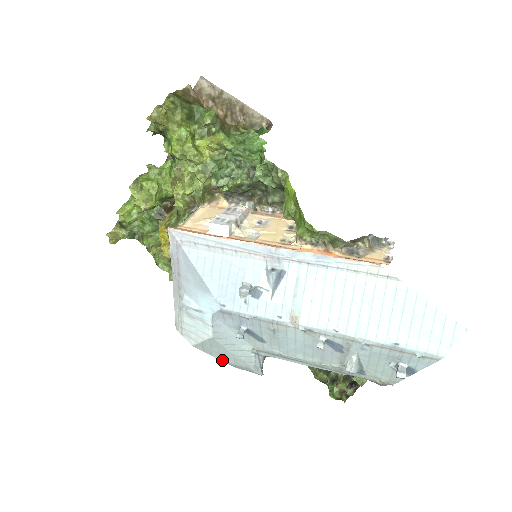
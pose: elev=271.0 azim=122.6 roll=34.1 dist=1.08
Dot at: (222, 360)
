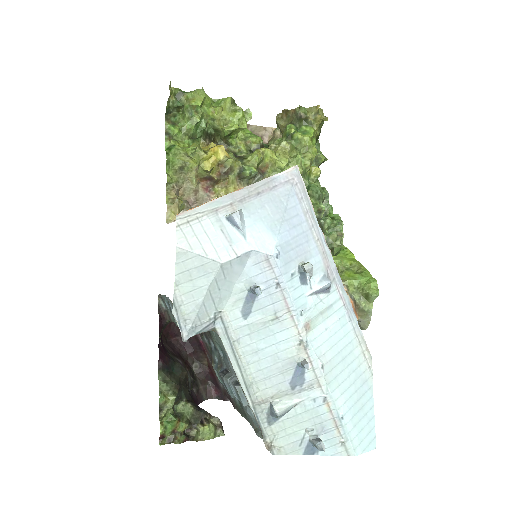
Dot at: (177, 288)
